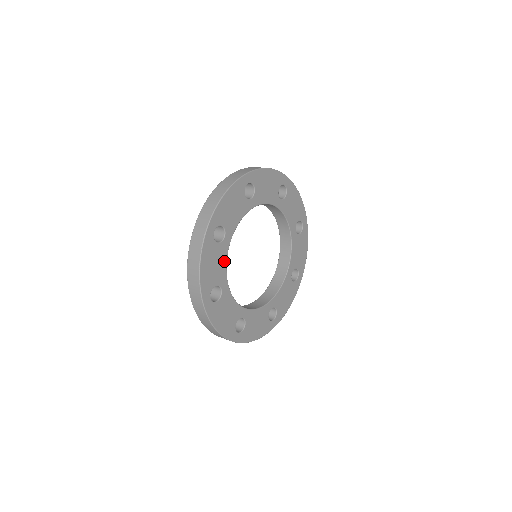
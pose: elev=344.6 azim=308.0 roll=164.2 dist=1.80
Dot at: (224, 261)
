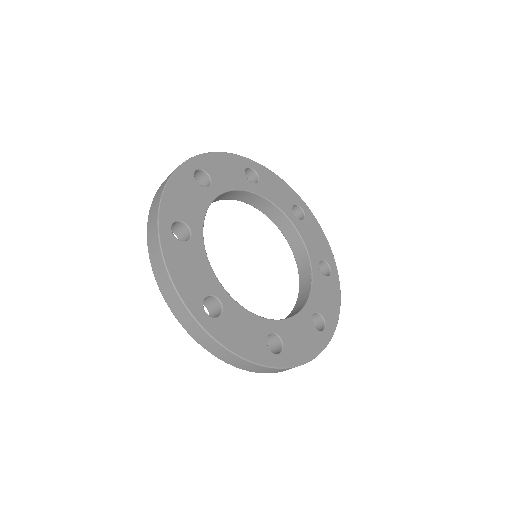
Dot at: (235, 186)
